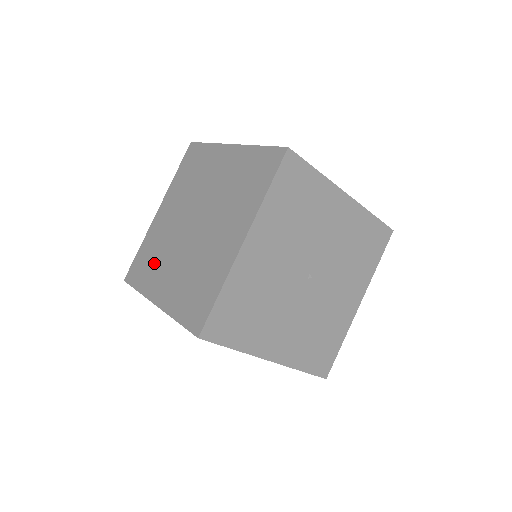
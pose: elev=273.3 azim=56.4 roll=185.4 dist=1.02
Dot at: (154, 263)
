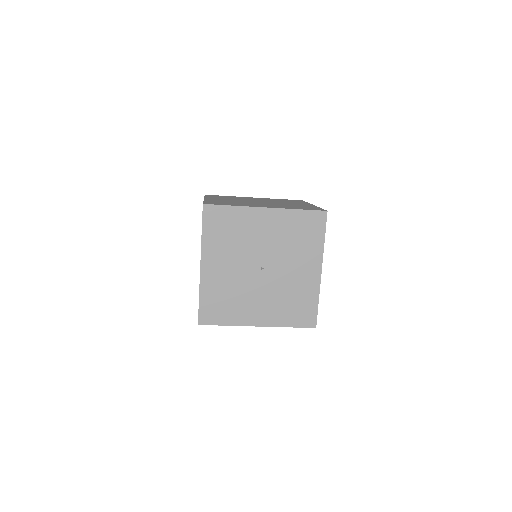
Dot at: occluded
